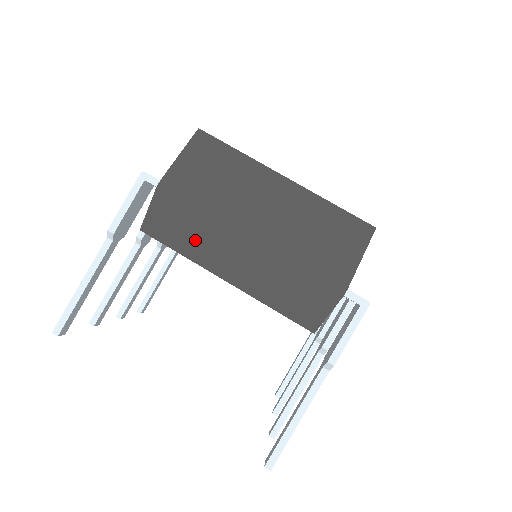
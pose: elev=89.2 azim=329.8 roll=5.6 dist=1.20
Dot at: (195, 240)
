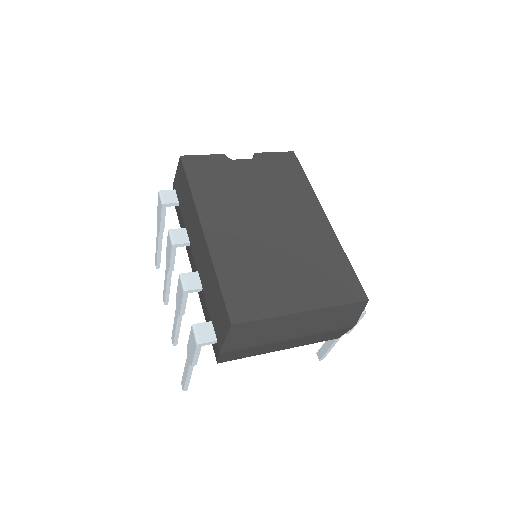
Dot at: (256, 352)
